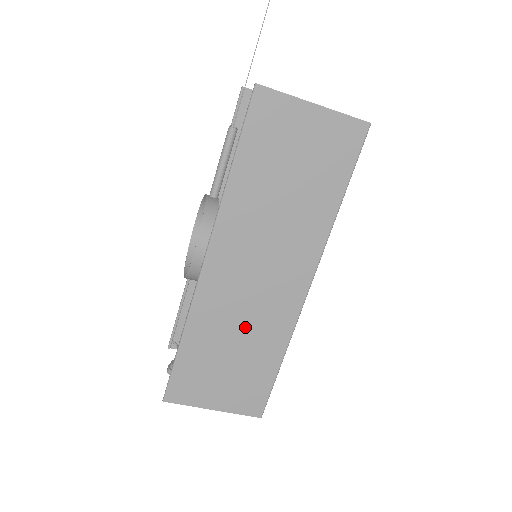
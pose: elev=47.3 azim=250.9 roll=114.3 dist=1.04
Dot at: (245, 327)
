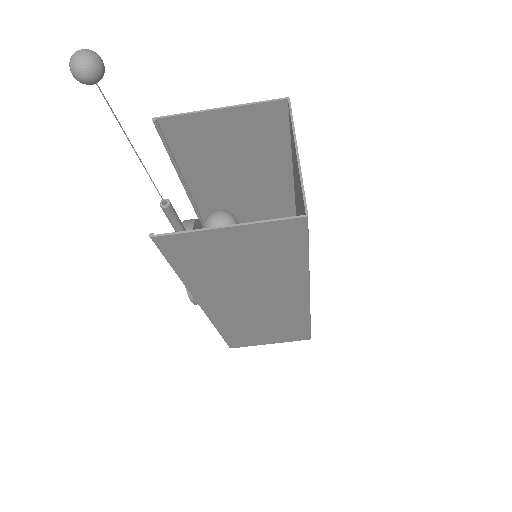
Dot at: (265, 321)
